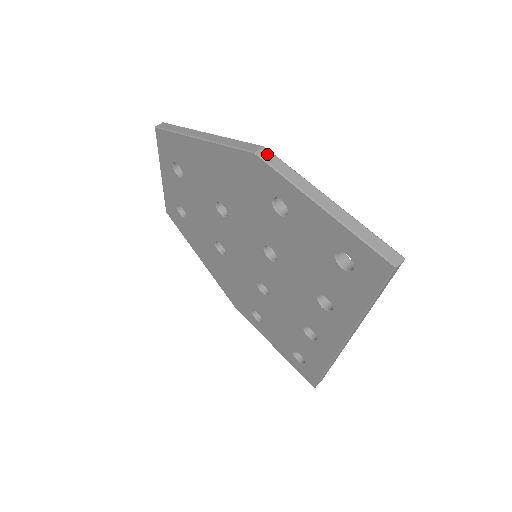
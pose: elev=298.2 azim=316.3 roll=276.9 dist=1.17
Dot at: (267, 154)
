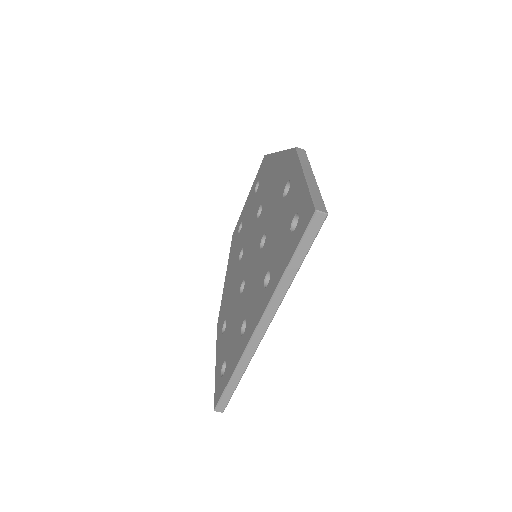
Dot at: (302, 151)
